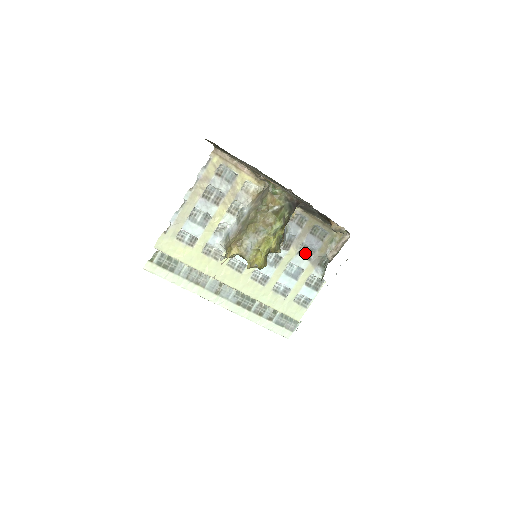
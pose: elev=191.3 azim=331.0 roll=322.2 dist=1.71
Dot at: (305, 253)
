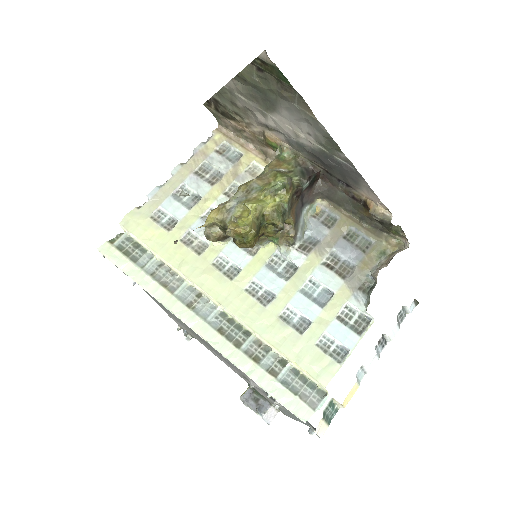
Dot at: (336, 268)
